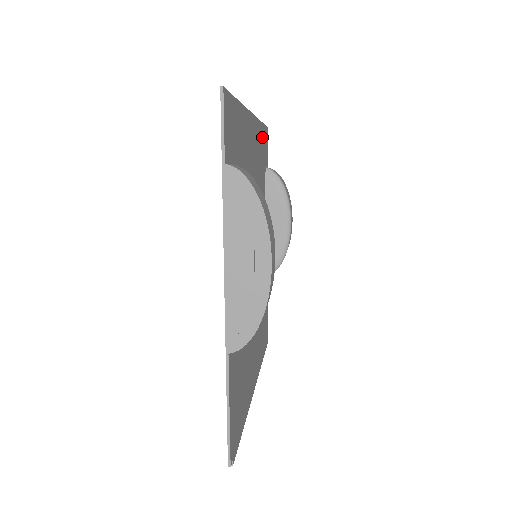
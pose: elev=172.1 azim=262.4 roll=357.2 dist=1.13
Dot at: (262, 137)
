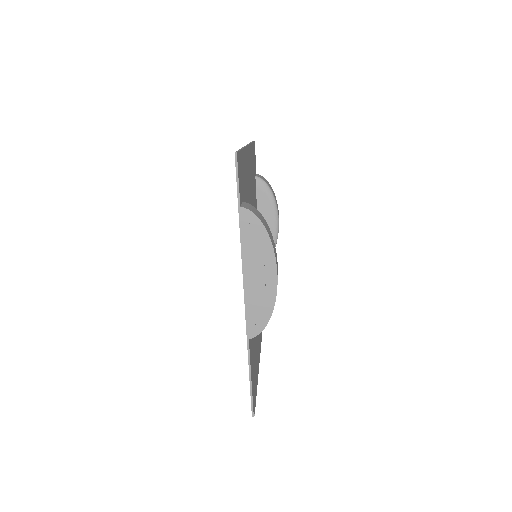
Dot at: (252, 154)
